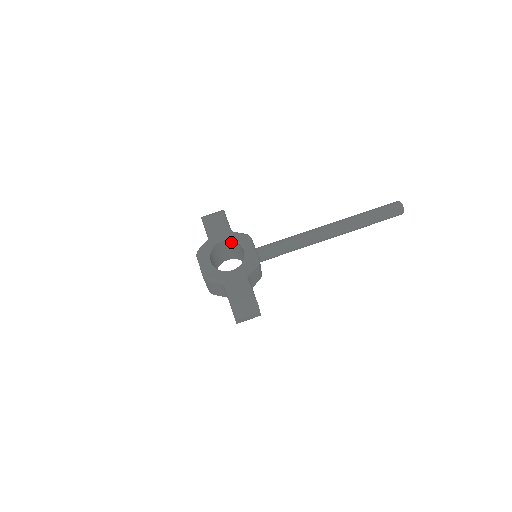
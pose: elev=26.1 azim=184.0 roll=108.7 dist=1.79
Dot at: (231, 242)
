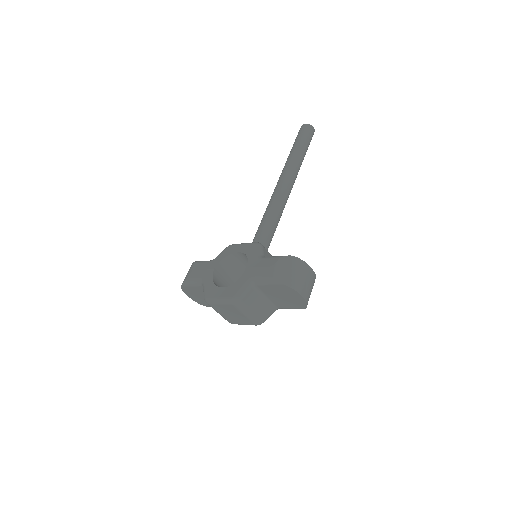
Dot at: (223, 264)
